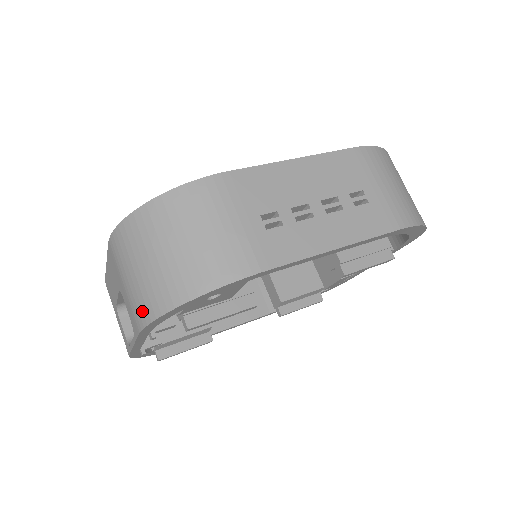
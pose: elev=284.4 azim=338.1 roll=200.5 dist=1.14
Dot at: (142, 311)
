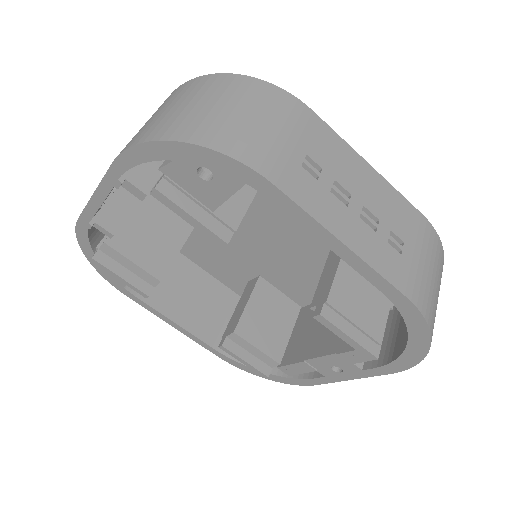
Dot at: (138, 137)
